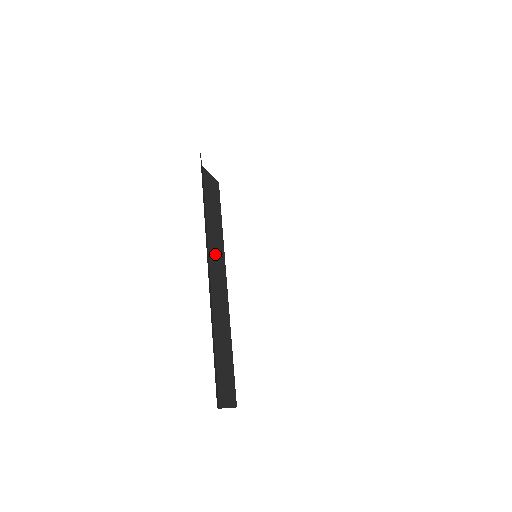
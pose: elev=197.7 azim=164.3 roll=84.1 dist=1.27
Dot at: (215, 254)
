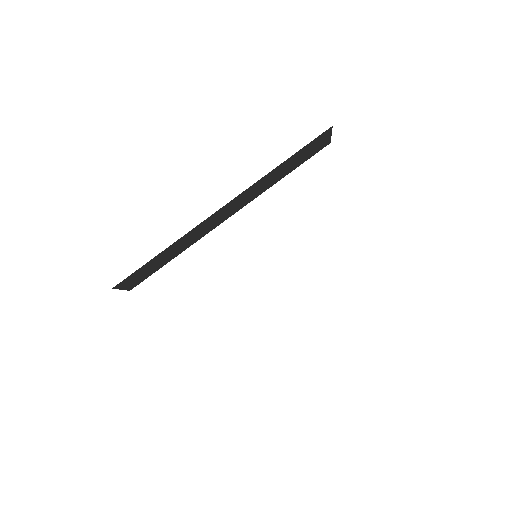
Dot at: (249, 194)
